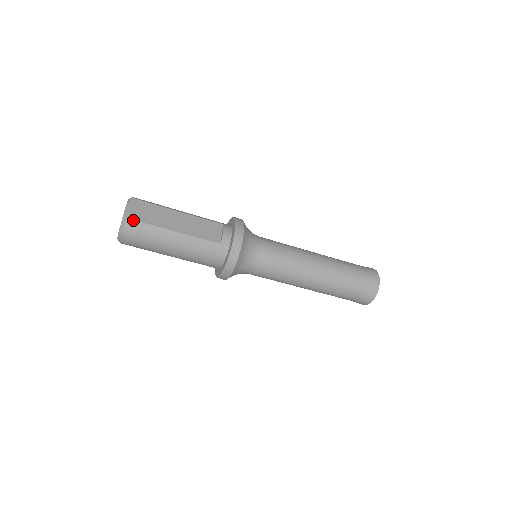
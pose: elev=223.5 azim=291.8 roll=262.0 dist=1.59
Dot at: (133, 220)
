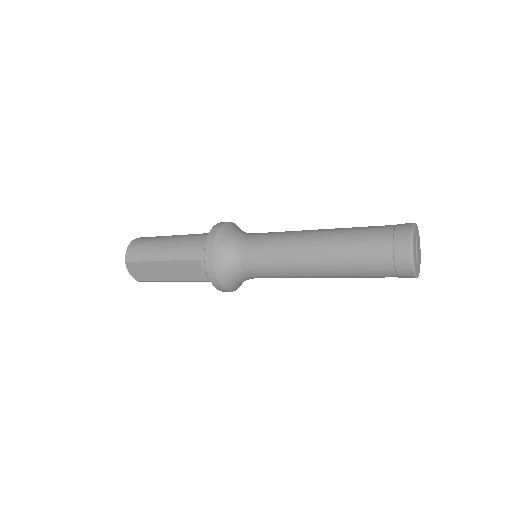
Dot at: (141, 281)
